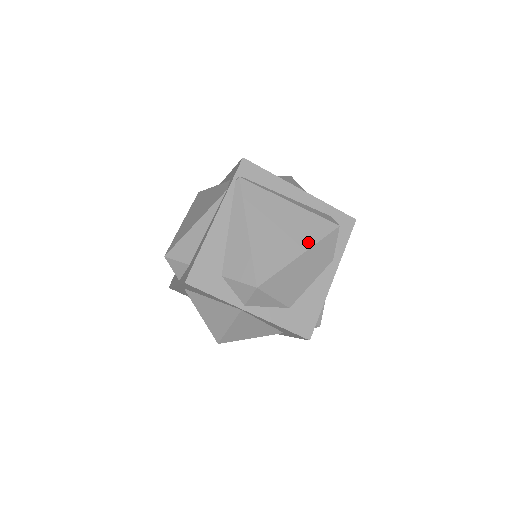
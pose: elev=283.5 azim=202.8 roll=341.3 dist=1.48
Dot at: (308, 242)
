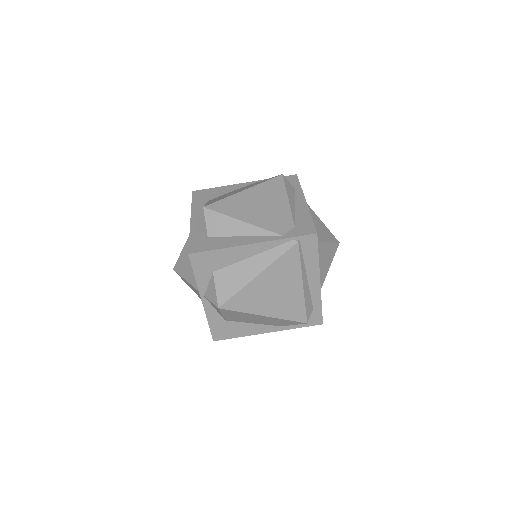
Dot at: (279, 314)
